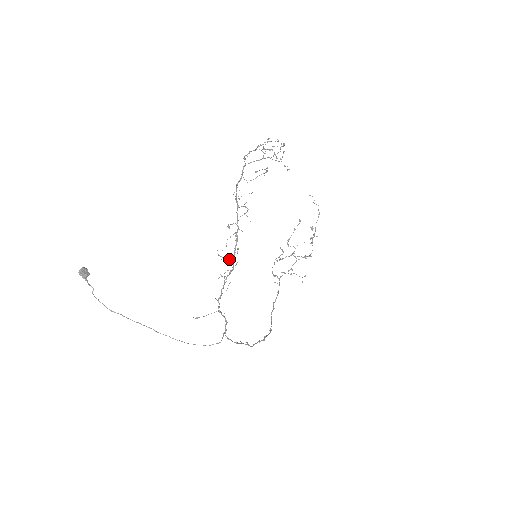
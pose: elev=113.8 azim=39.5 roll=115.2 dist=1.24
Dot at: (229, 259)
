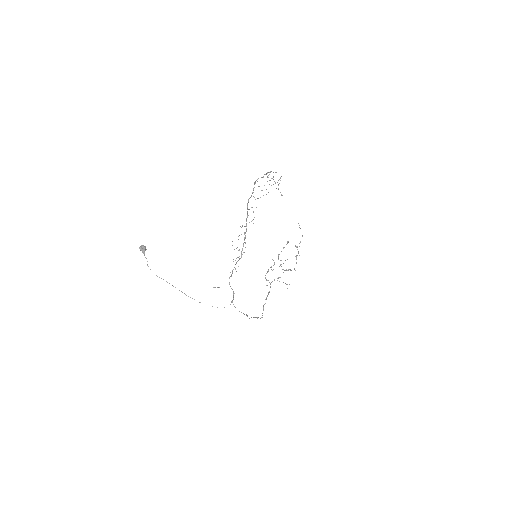
Dot at: (239, 250)
